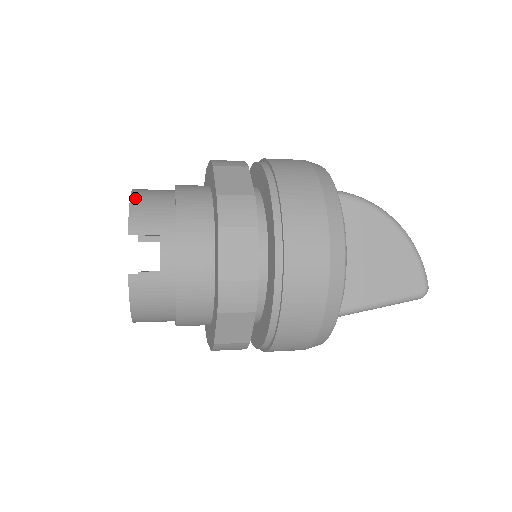
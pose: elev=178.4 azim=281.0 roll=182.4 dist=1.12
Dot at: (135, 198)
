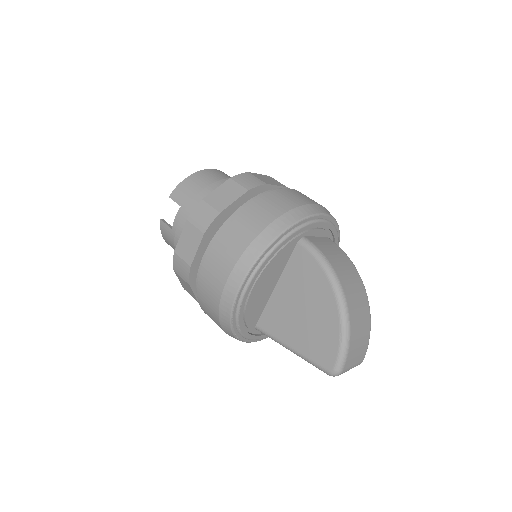
Dot at: (192, 176)
